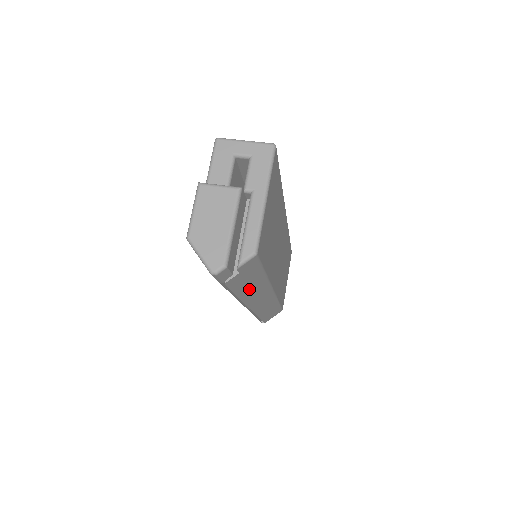
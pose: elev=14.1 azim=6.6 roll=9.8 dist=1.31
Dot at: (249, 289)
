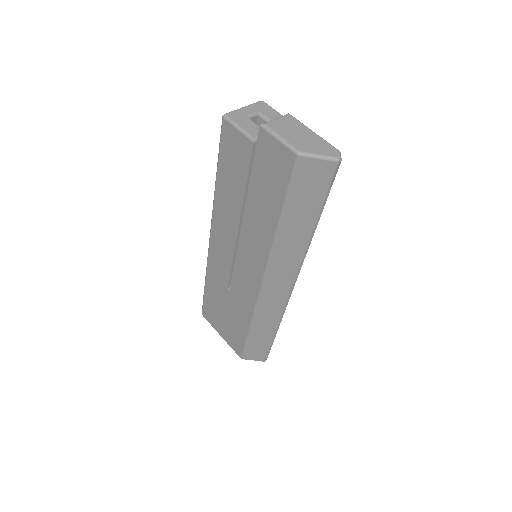
Dot at: occluded
